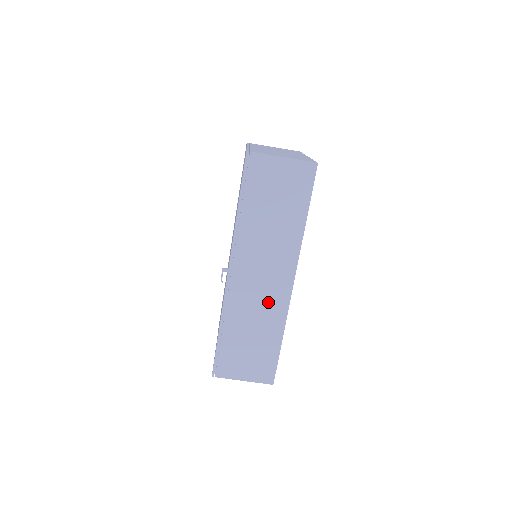
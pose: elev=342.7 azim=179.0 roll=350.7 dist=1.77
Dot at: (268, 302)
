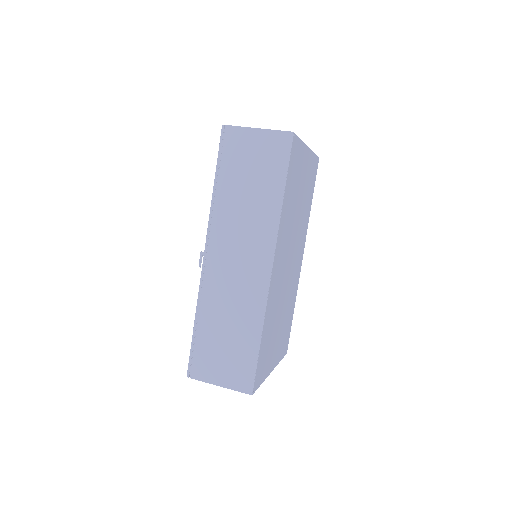
Dot at: (245, 290)
